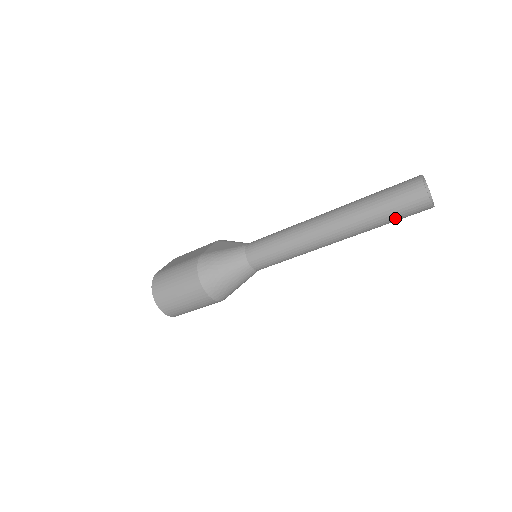
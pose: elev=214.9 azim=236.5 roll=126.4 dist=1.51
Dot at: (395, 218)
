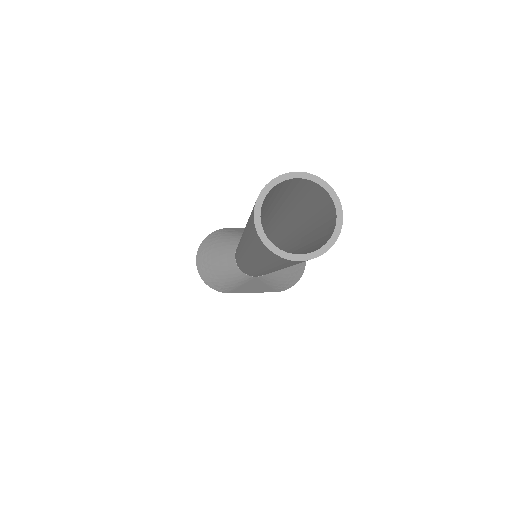
Dot at: (258, 253)
